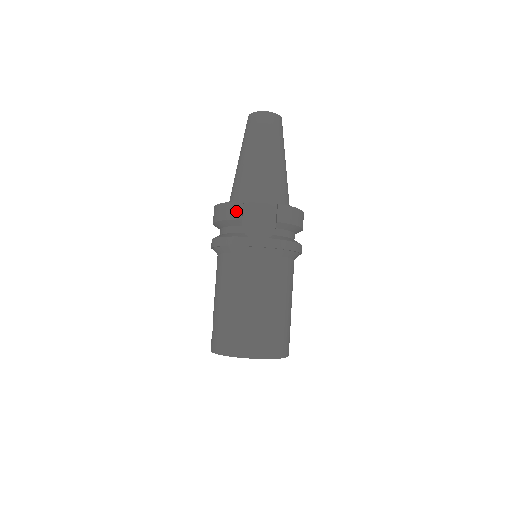
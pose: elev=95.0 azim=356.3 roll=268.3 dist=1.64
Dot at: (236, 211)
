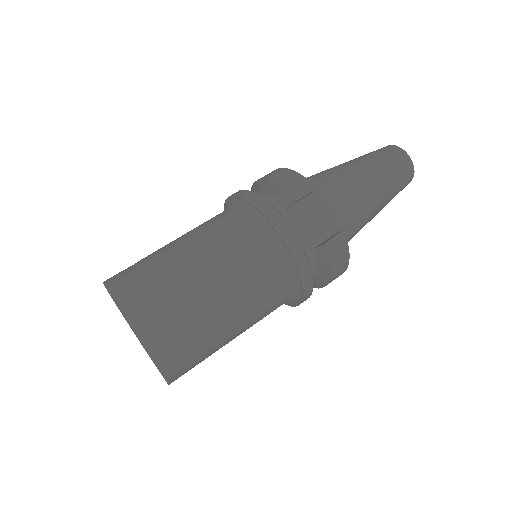
Dot at: (300, 188)
